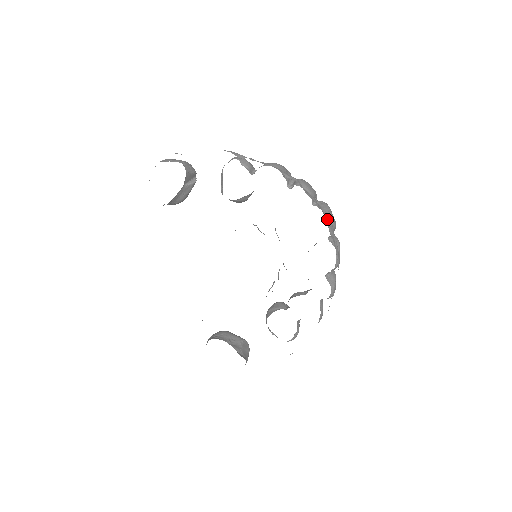
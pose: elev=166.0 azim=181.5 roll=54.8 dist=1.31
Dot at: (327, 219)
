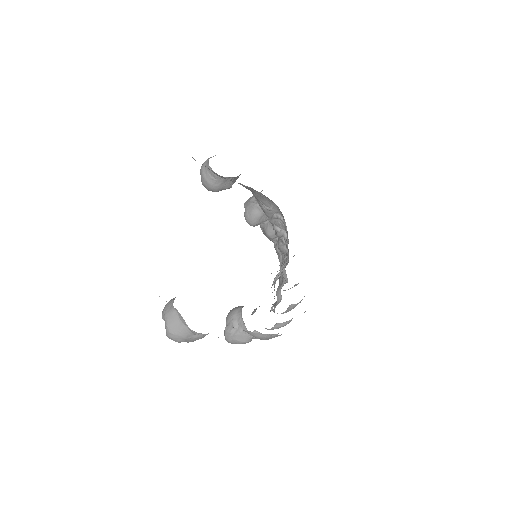
Dot at: occluded
